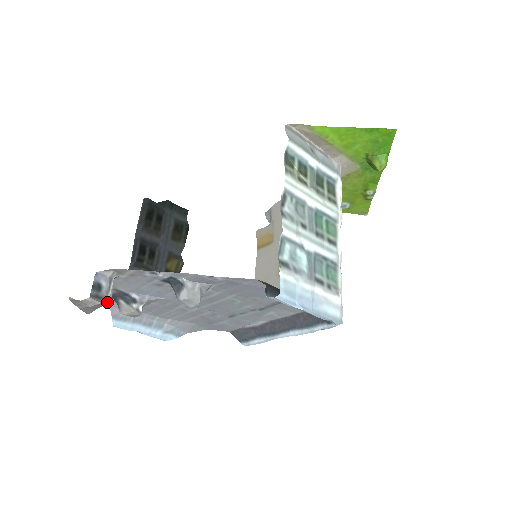
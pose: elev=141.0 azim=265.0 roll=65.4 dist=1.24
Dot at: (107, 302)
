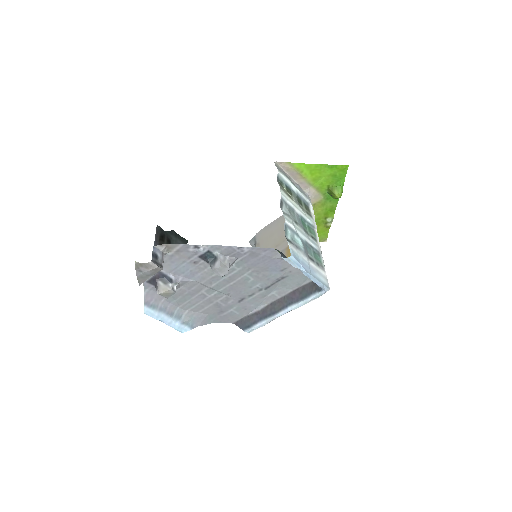
Dot at: (162, 268)
